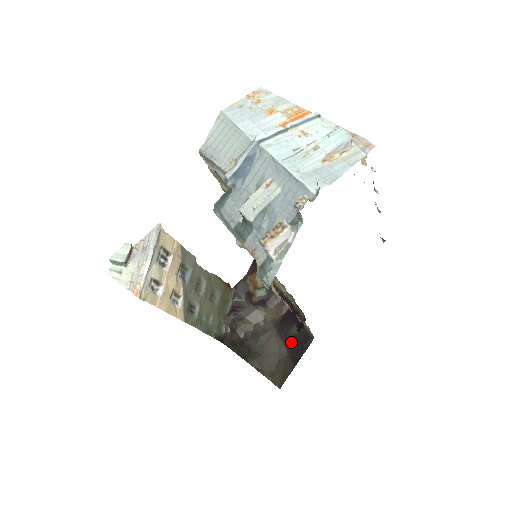
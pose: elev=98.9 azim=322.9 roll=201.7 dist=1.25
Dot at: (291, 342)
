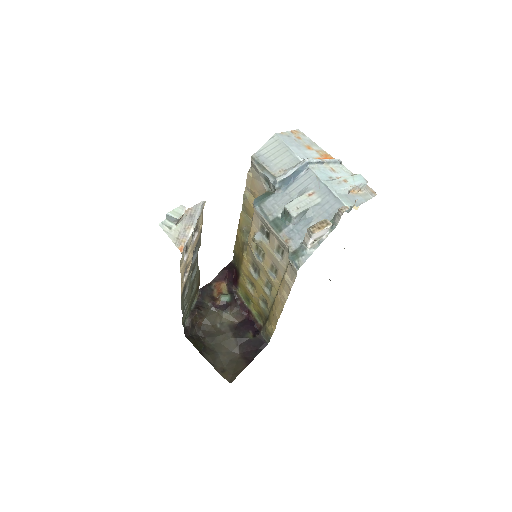
Dot at: (245, 345)
